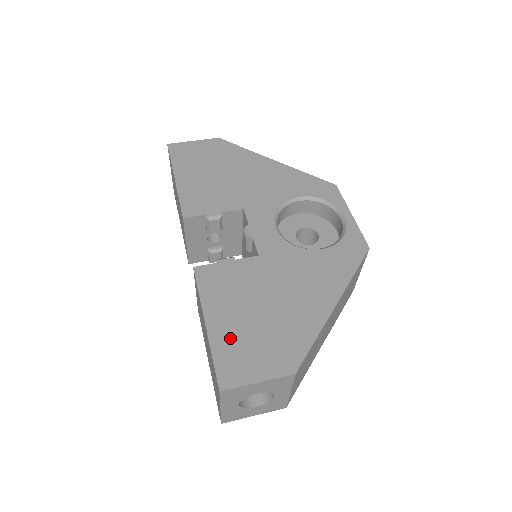
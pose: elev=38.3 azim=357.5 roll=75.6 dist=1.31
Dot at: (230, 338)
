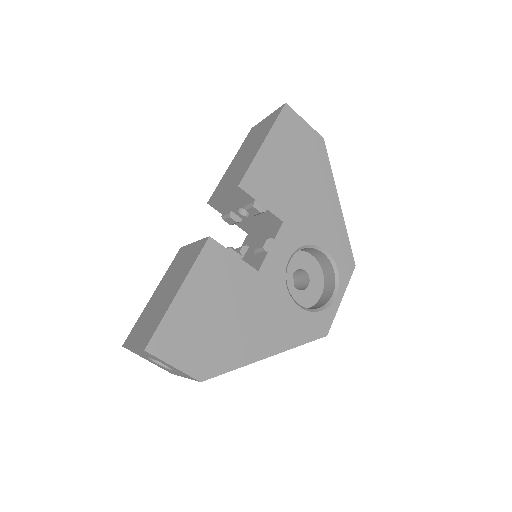
Dot at: (185, 317)
